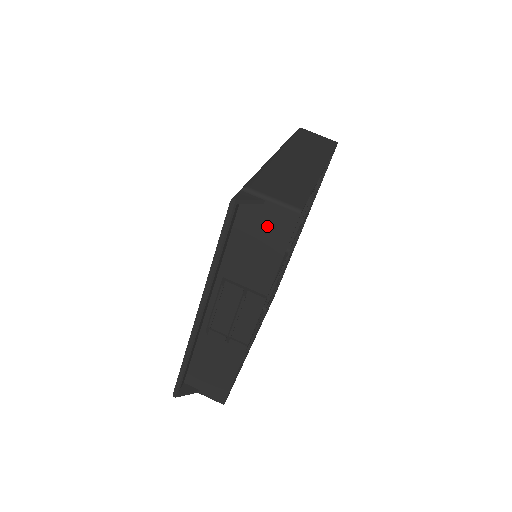
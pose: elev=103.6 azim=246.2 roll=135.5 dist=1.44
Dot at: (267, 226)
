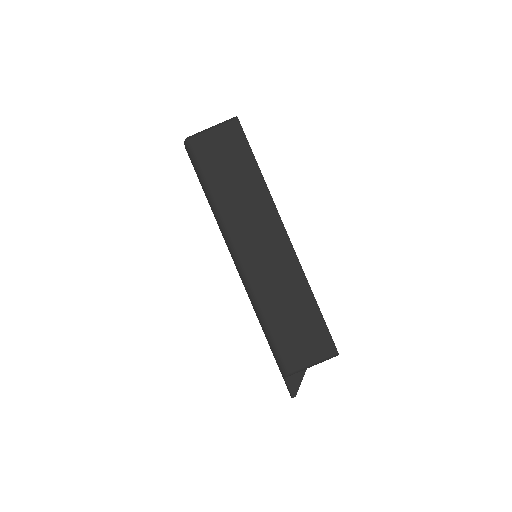
Dot at: occluded
